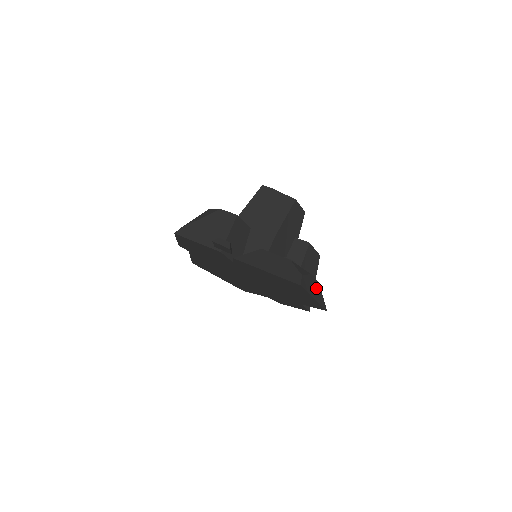
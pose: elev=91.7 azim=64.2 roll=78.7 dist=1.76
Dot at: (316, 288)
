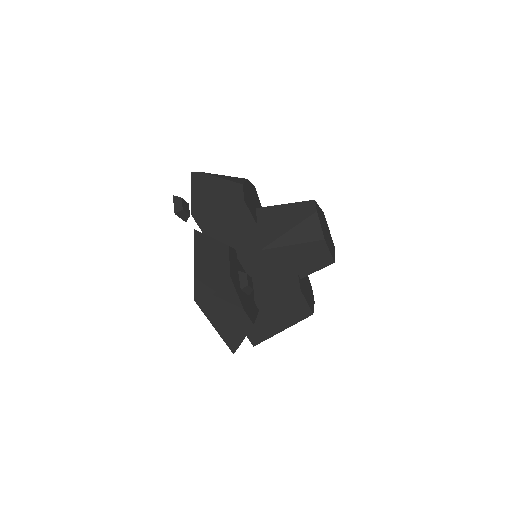
Dot at: (237, 324)
